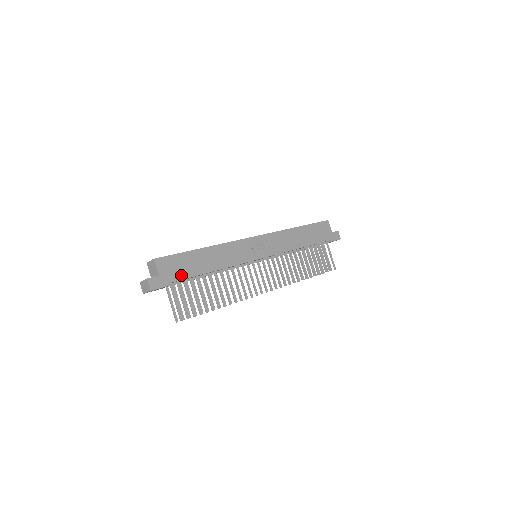
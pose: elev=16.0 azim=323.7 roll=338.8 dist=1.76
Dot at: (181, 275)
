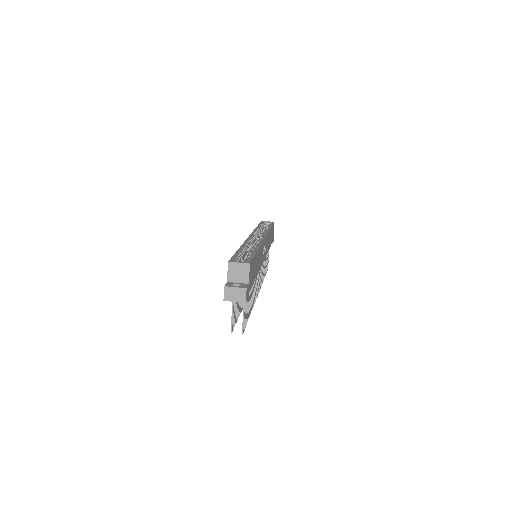
Dot at: (252, 282)
